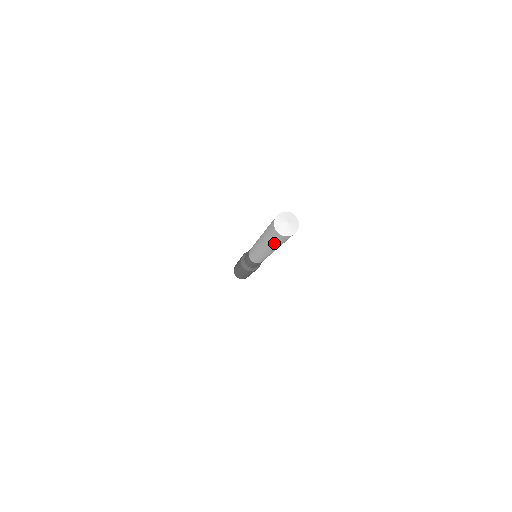
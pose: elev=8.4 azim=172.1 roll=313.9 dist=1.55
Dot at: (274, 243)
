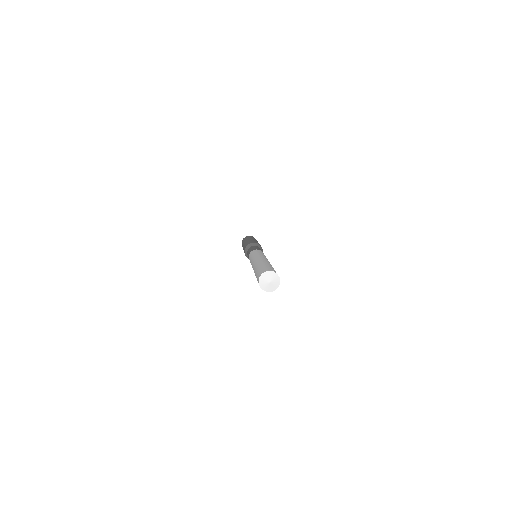
Dot at: occluded
